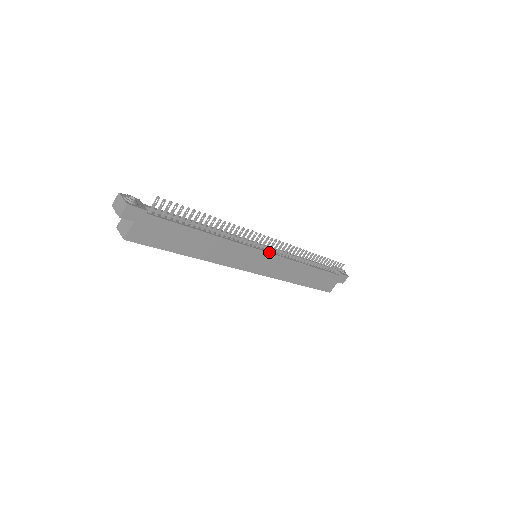
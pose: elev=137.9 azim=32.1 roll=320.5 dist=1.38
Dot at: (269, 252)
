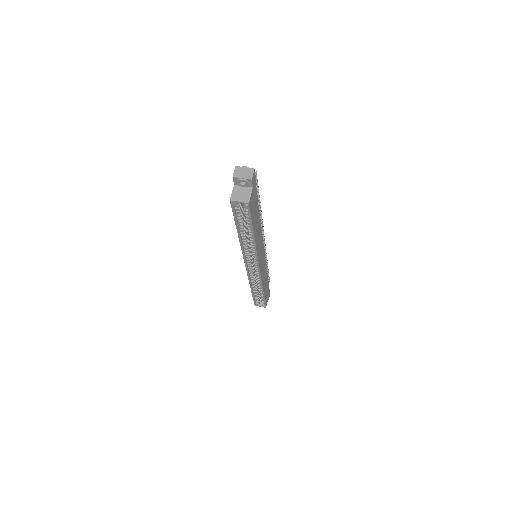
Dot at: occluded
